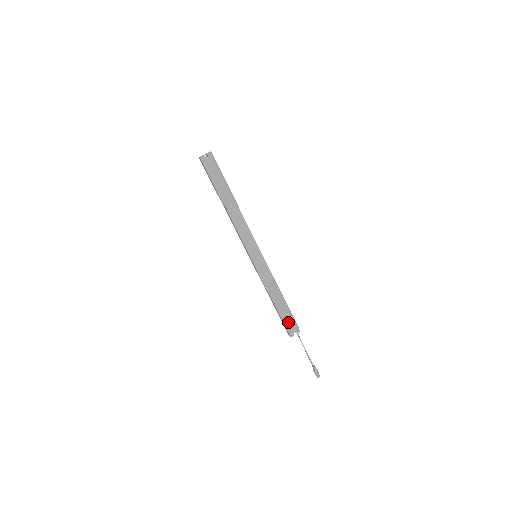
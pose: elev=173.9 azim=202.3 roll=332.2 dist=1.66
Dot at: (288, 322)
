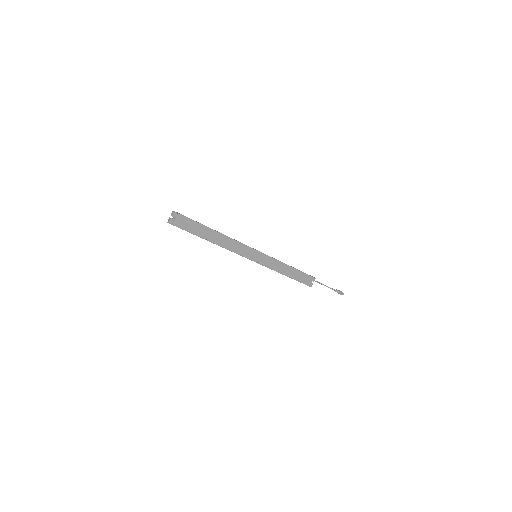
Dot at: (304, 280)
